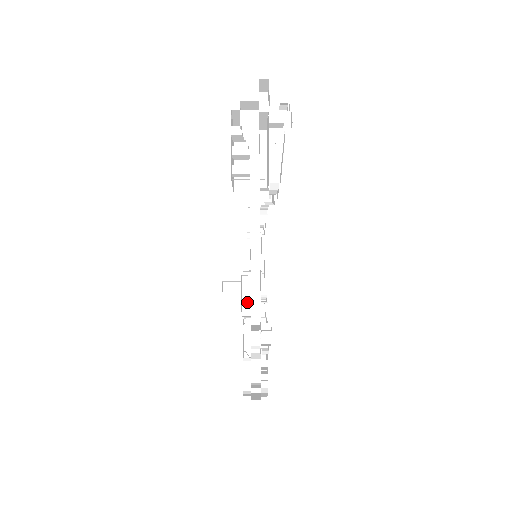
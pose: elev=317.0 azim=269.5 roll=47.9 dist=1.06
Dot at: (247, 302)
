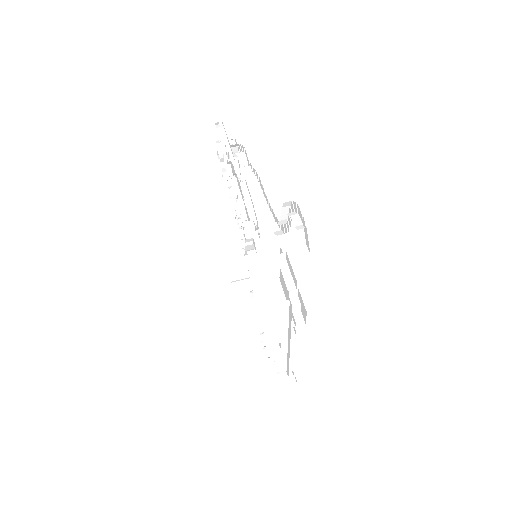
Dot at: (268, 336)
